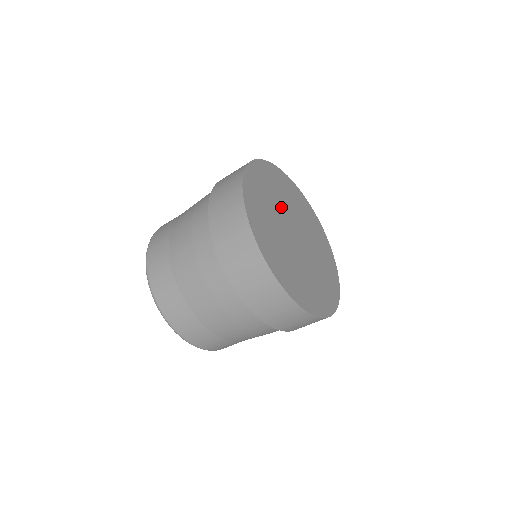
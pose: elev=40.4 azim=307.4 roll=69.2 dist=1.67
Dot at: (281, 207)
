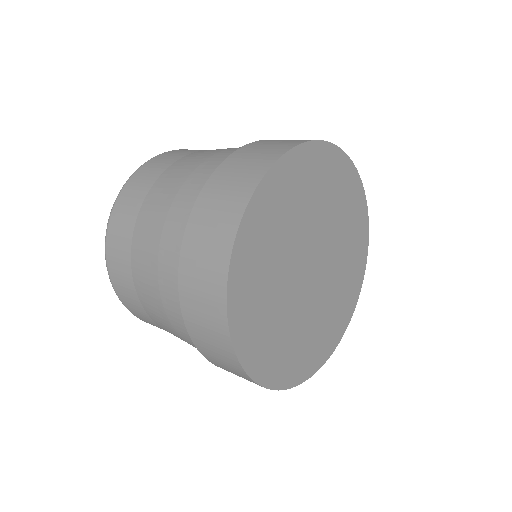
Dot at: (316, 221)
